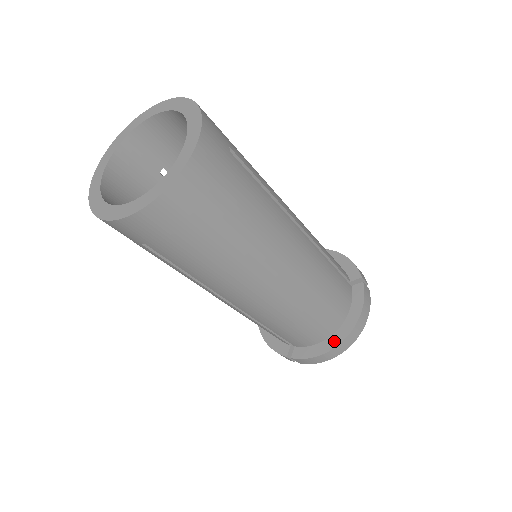
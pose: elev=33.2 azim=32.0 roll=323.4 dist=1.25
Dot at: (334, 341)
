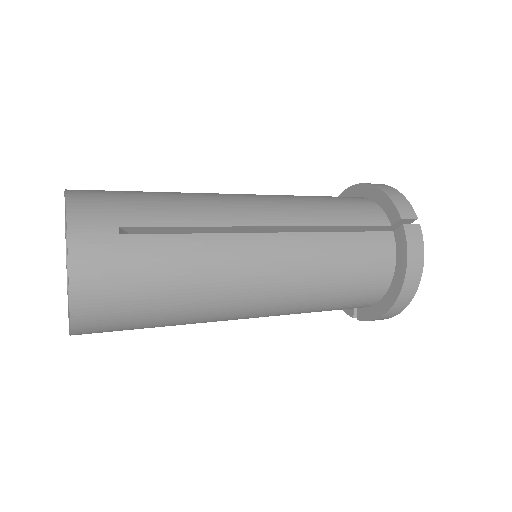
Dot at: (388, 302)
